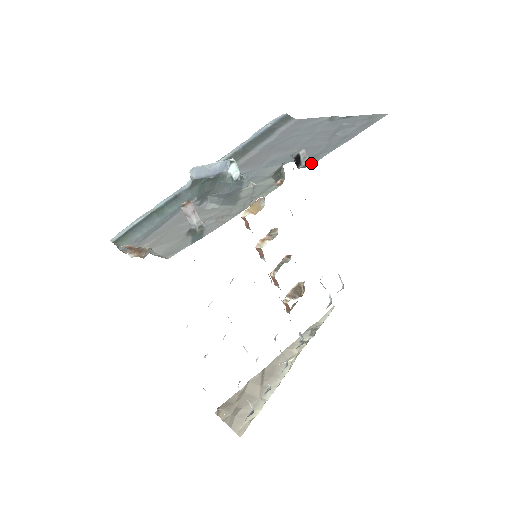
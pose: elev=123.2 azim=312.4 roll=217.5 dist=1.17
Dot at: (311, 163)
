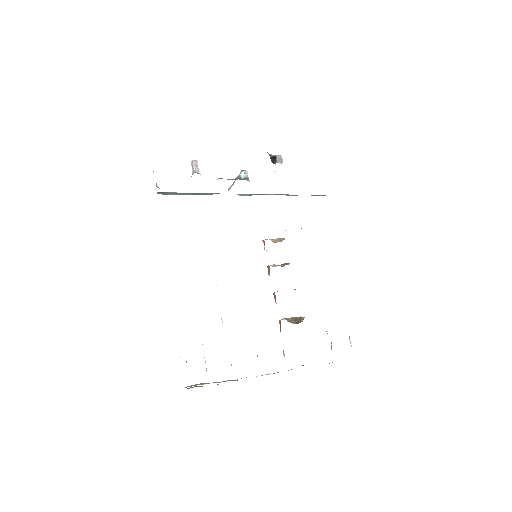
Dot at: (282, 162)
